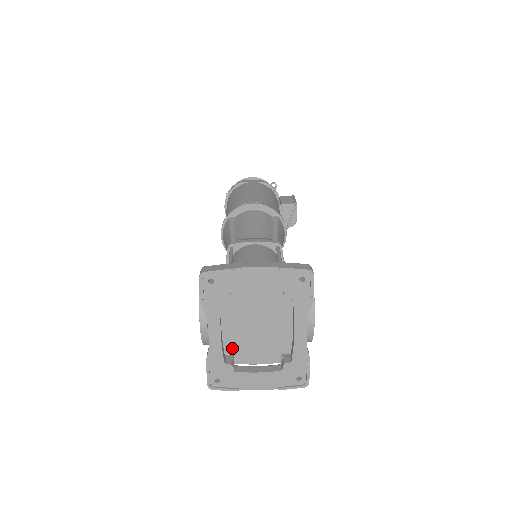
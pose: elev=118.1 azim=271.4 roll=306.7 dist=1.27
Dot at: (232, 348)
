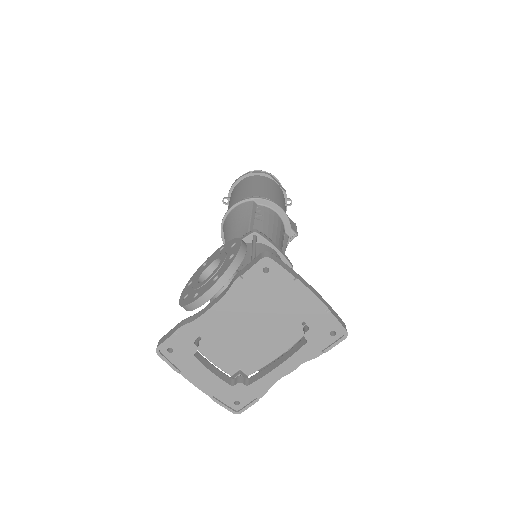
Dot at: (206, 331)
